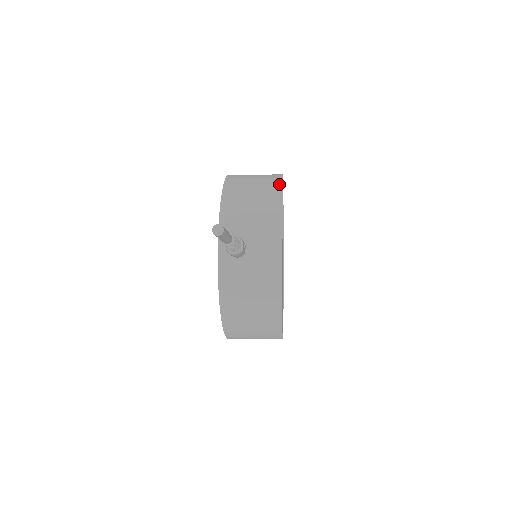
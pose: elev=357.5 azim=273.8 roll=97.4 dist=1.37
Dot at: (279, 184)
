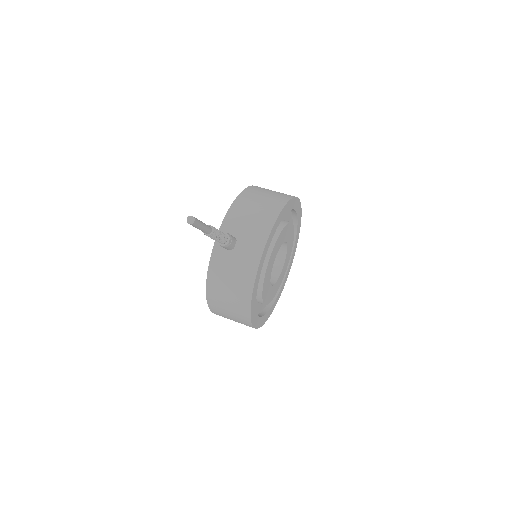
Dot at: (283, 203)
